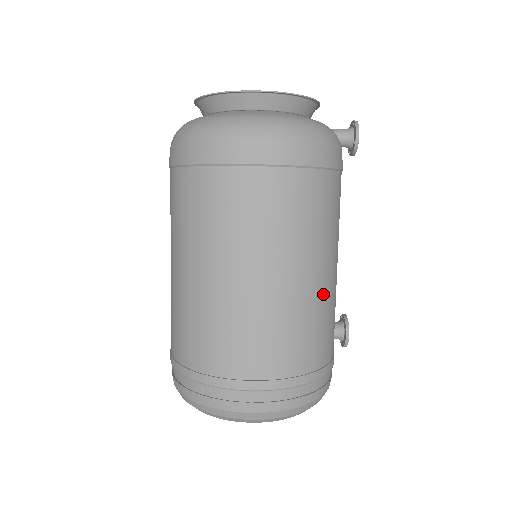
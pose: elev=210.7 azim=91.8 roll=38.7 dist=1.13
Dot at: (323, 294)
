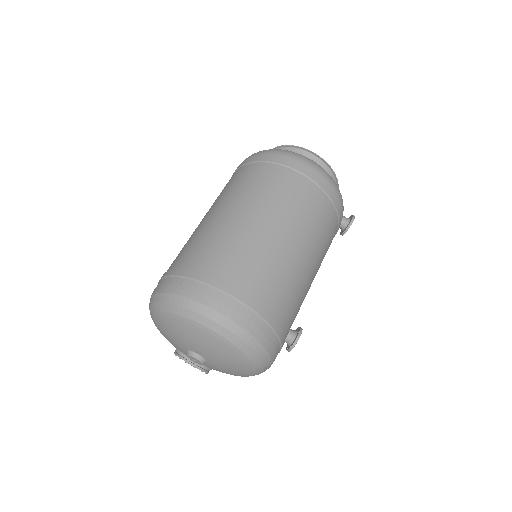
Dot at: (303, 277)
